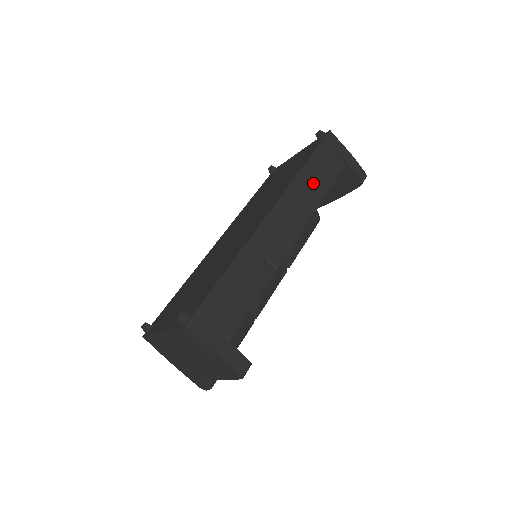
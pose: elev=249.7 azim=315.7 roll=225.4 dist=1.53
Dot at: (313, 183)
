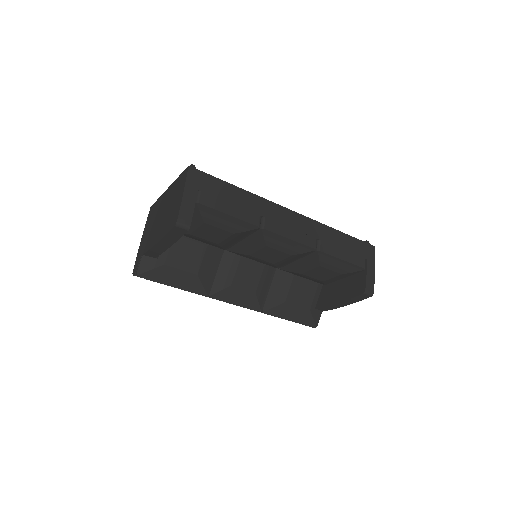
Dot at: (334, 242)
